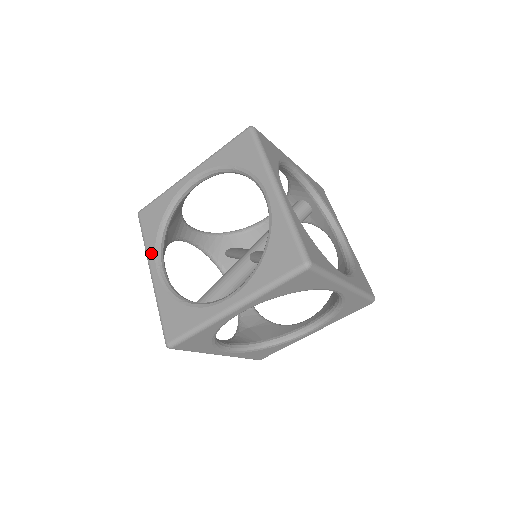
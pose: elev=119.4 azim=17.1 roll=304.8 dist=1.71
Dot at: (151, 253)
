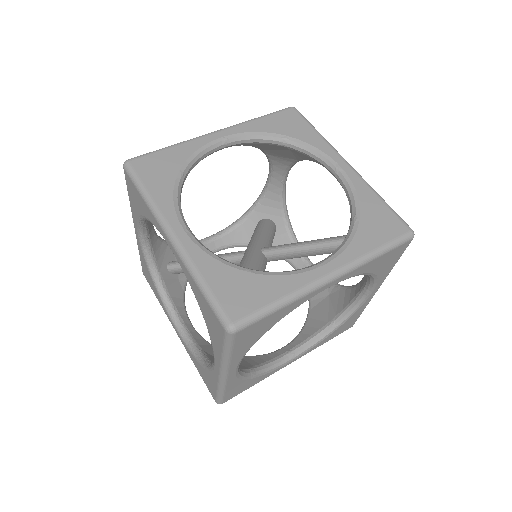
Dot at: (168, 209)
